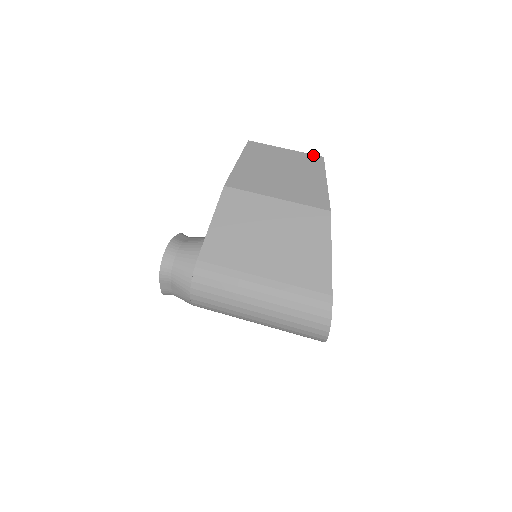
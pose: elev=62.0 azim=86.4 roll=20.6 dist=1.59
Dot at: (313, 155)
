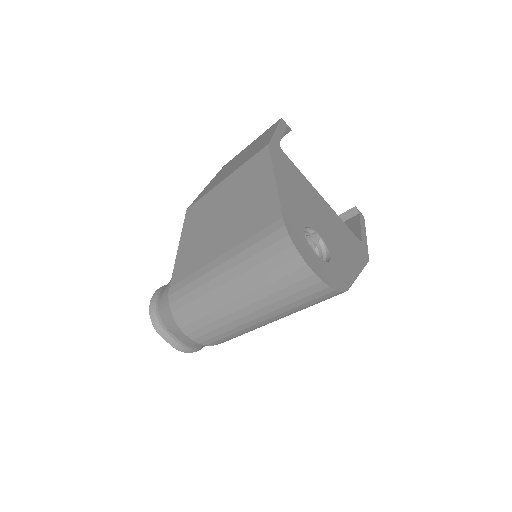
Dot at: (272, 125)
